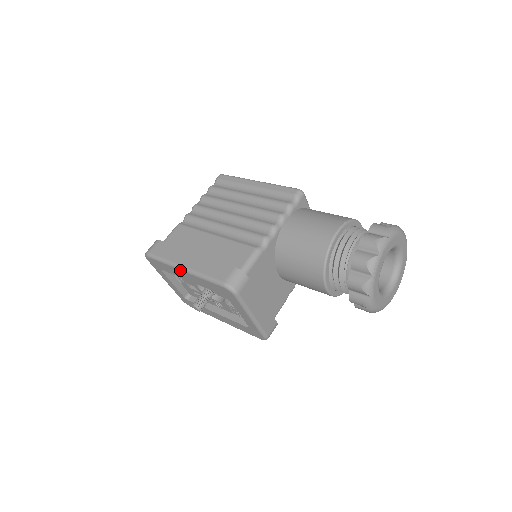
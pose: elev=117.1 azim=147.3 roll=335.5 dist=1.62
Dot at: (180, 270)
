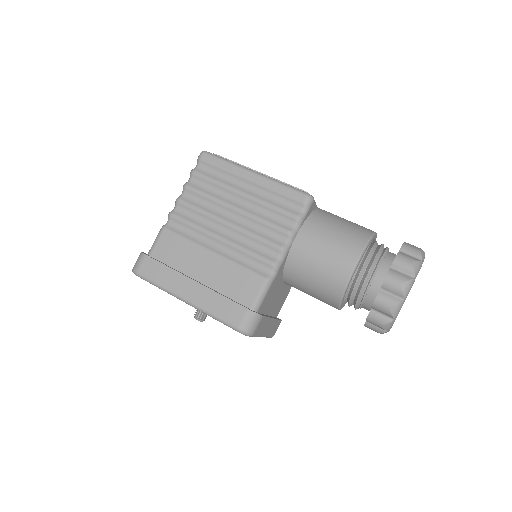
Dot at: (181, 300)
